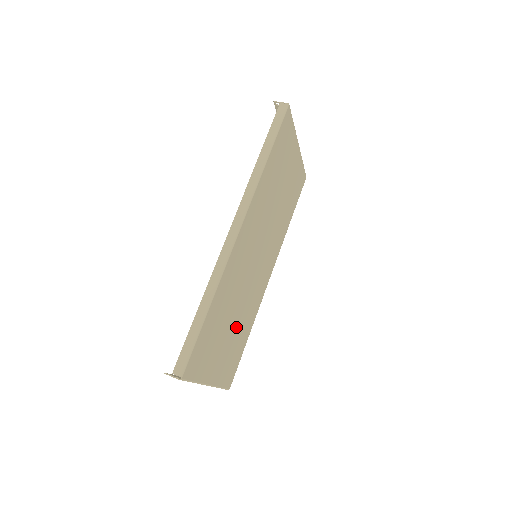
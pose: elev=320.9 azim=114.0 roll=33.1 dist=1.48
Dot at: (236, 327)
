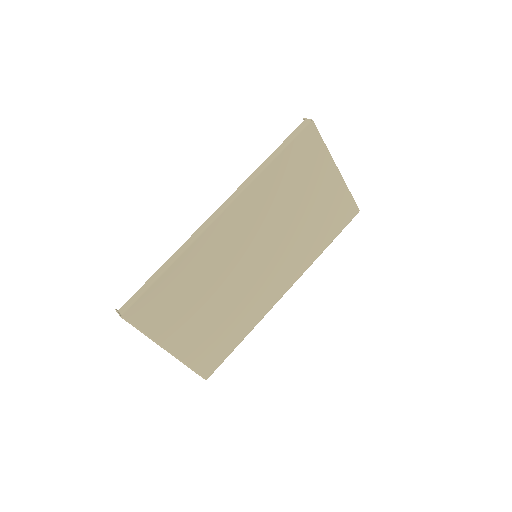
Dot at: (218, 315)
